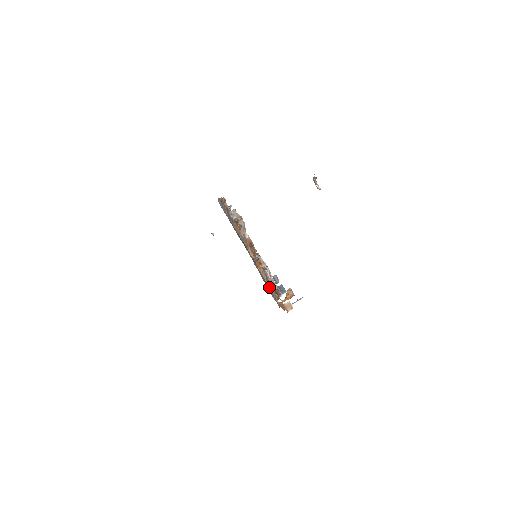
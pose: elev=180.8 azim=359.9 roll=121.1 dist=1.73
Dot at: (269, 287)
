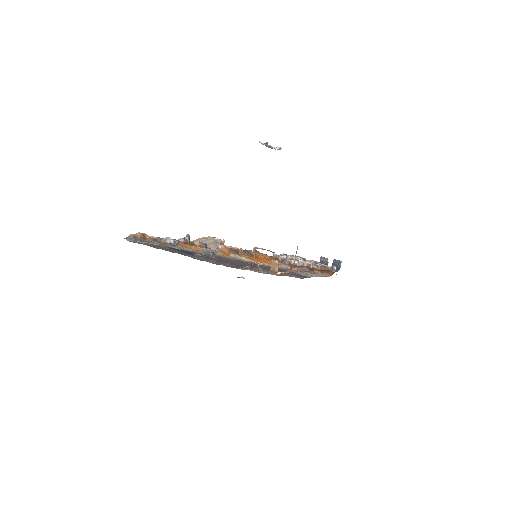
Dot at: (255, 268)
